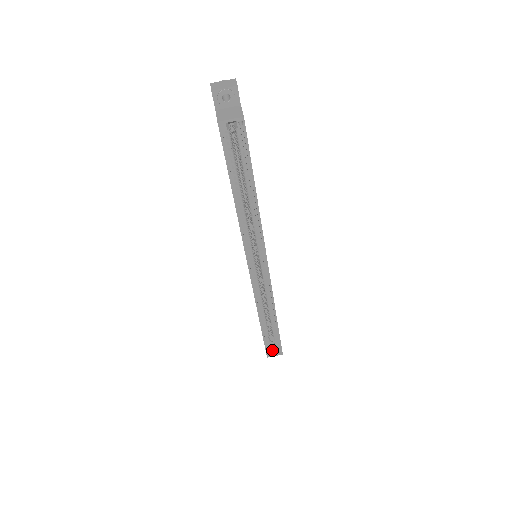
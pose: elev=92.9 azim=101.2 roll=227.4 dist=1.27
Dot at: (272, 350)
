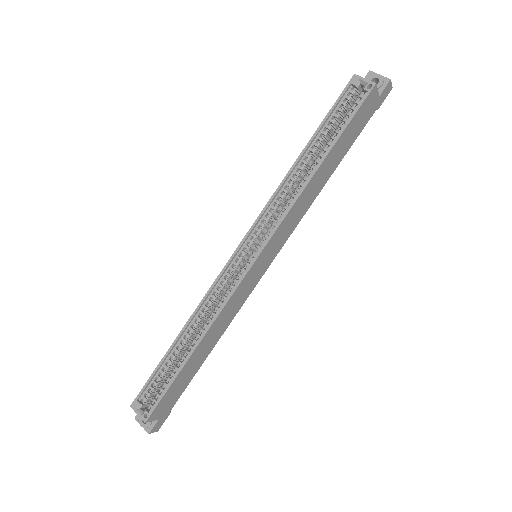
Dot at: (144, 407)
